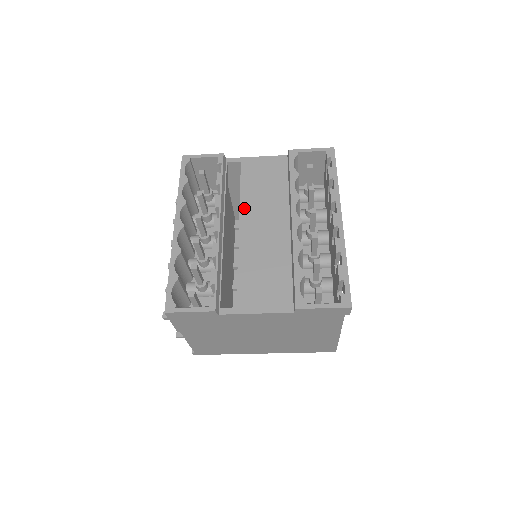
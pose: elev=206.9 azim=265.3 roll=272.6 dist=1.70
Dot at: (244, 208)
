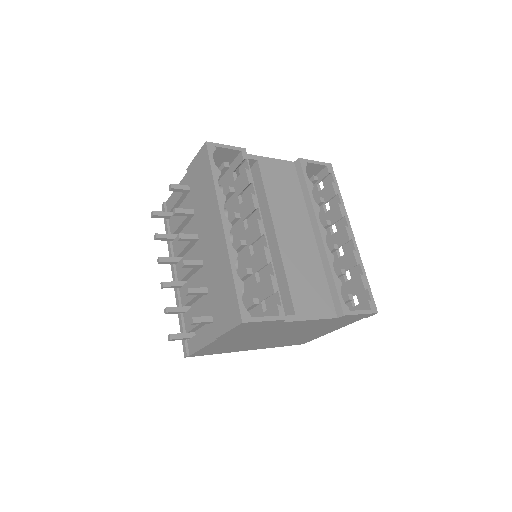
Dot at: (274, 212)
